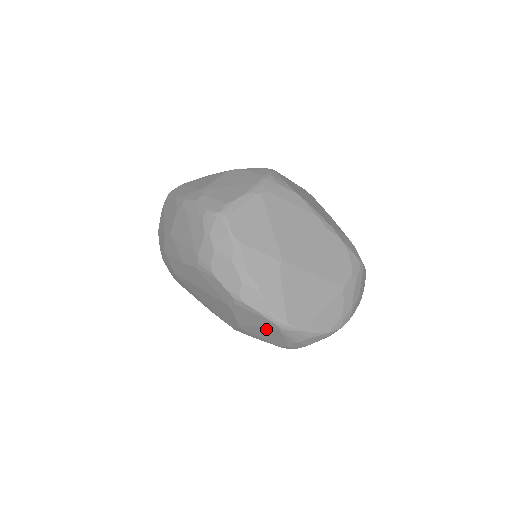
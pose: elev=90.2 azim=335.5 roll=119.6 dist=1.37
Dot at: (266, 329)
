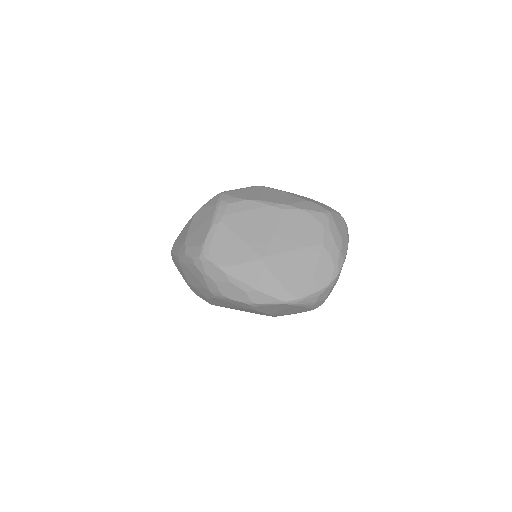
Dot at: (287, 309)
